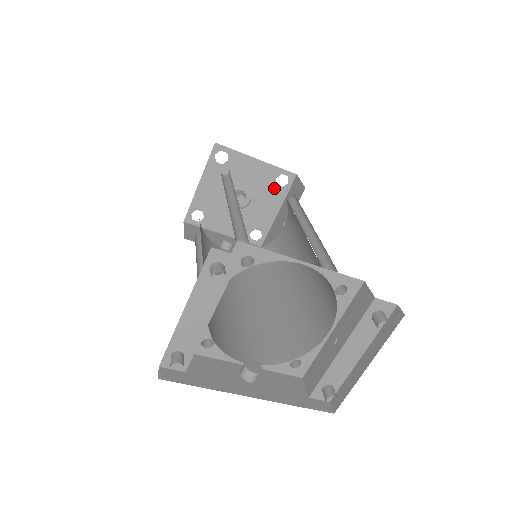
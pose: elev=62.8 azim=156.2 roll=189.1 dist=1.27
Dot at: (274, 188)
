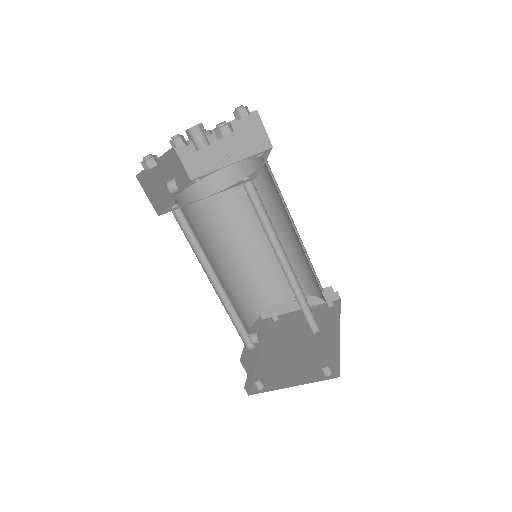
Dot at: occluded
